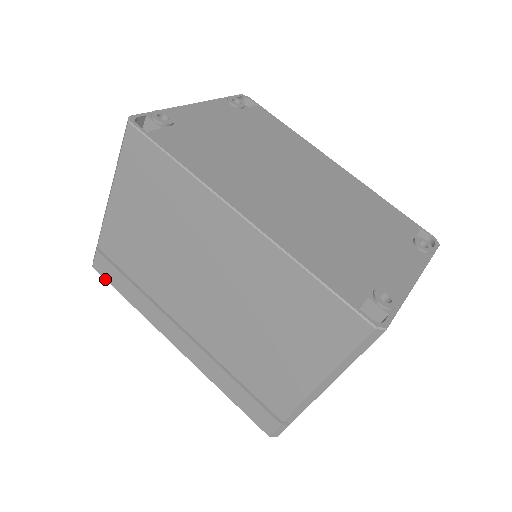
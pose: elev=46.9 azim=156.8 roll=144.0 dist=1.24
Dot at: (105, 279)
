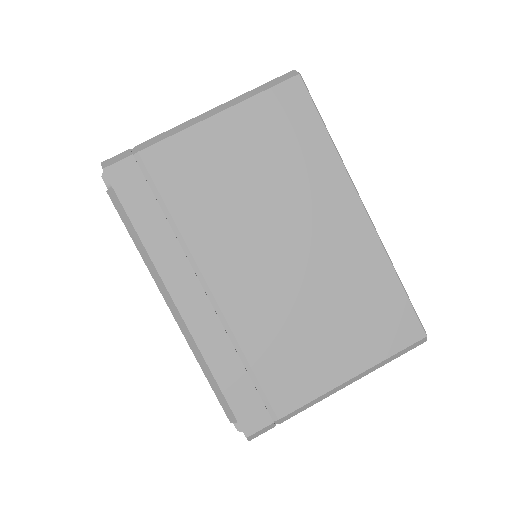
Dot at: (115, 192)
